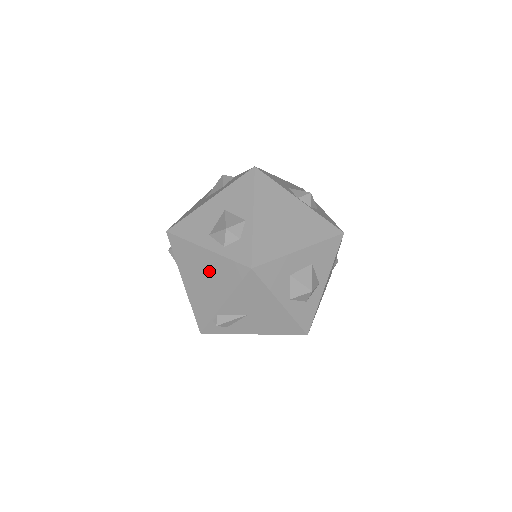
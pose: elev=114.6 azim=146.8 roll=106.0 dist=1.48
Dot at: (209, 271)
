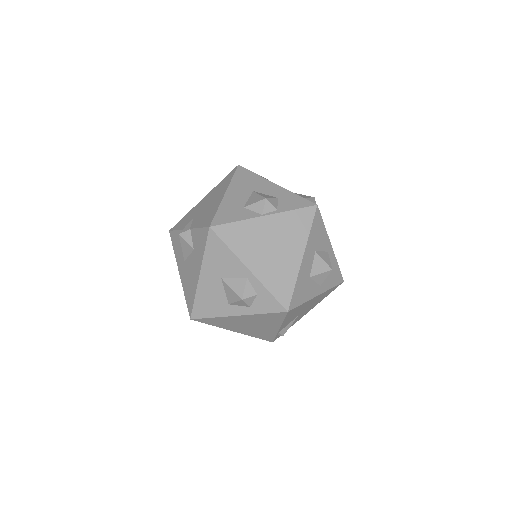
Dot at: (251, 322)
